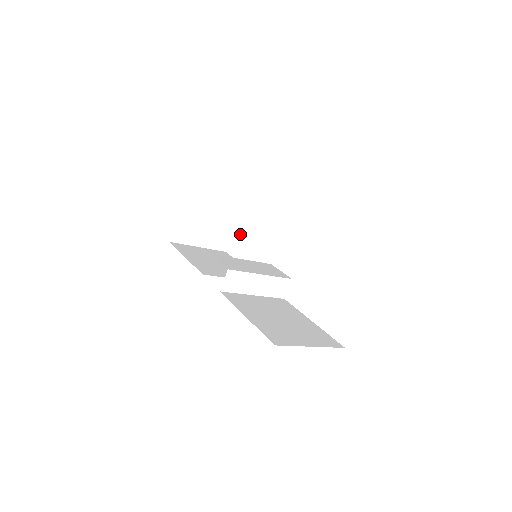
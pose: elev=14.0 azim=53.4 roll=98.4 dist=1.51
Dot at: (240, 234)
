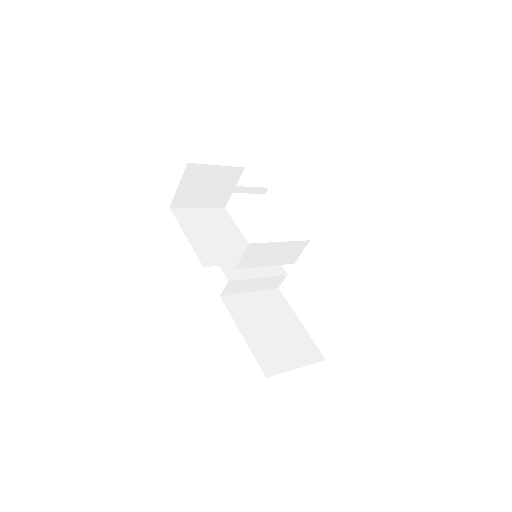
Dot at: (243, 255)
